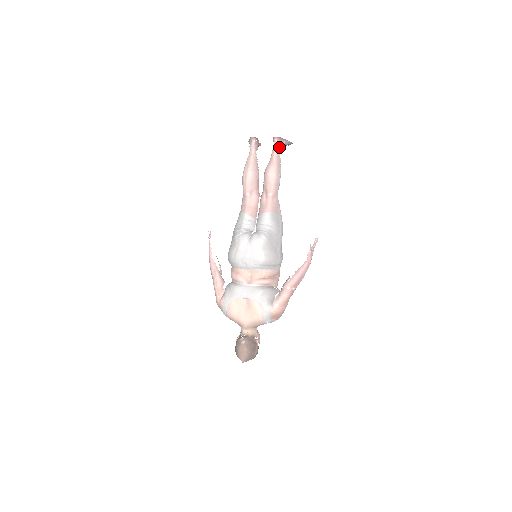
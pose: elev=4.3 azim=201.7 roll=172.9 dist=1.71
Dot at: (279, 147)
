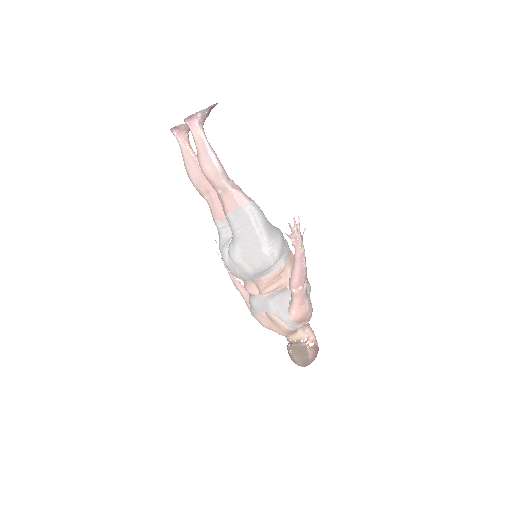
Dot at: (196, 128)
